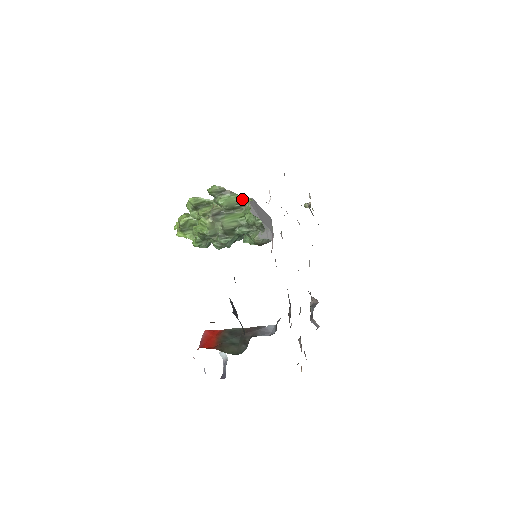
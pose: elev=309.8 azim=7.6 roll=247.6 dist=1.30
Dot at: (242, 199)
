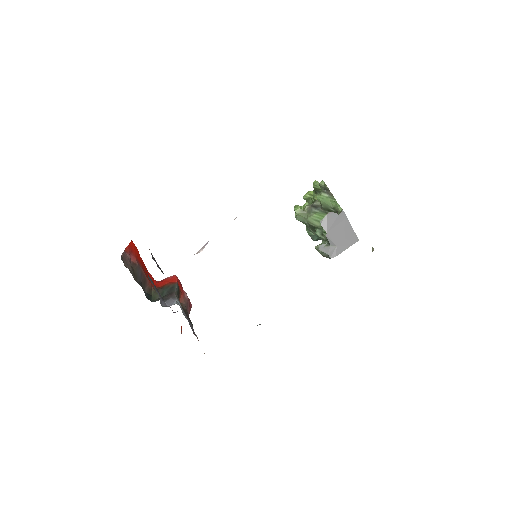
Dot at: (337, 206)
